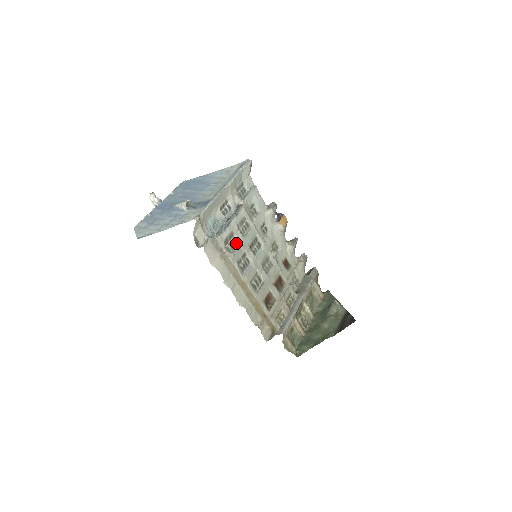
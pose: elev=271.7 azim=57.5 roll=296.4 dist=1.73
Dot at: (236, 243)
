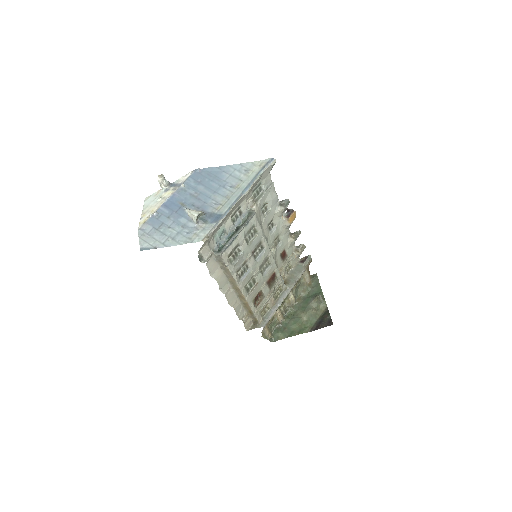
Dot at: (239, 252)
